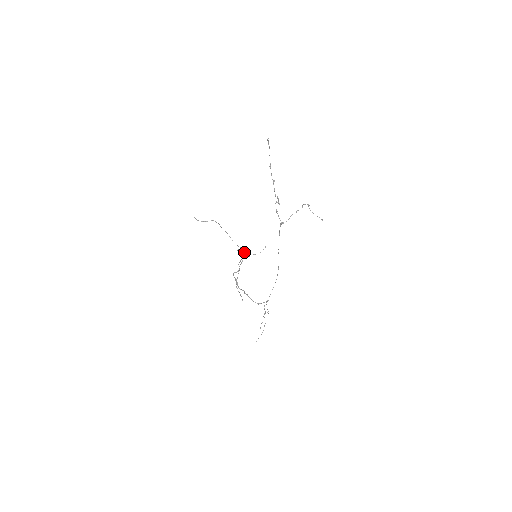
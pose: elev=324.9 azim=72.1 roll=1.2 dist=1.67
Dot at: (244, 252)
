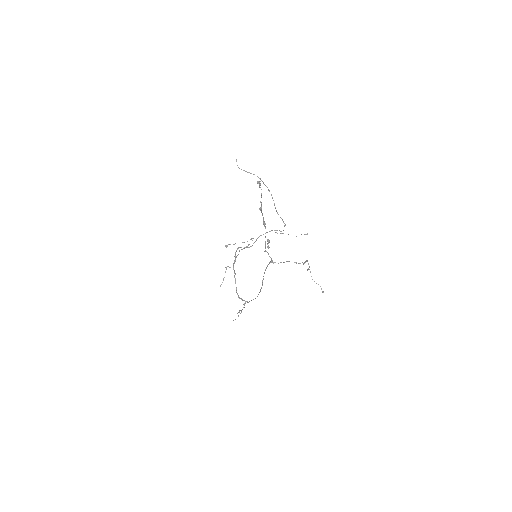
Dot at: (252, 240)
